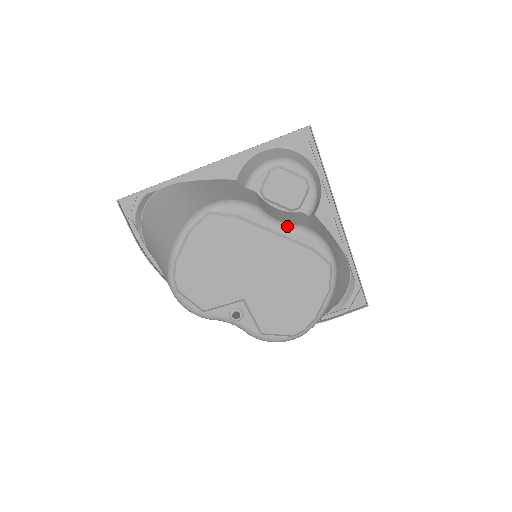
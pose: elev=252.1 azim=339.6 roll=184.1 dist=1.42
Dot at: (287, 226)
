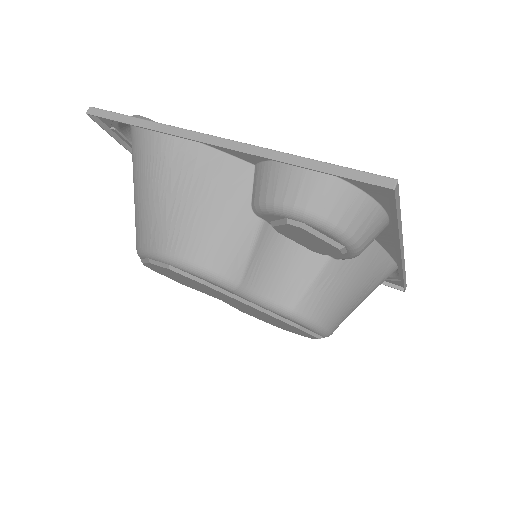
Dot at: (272, 307)
